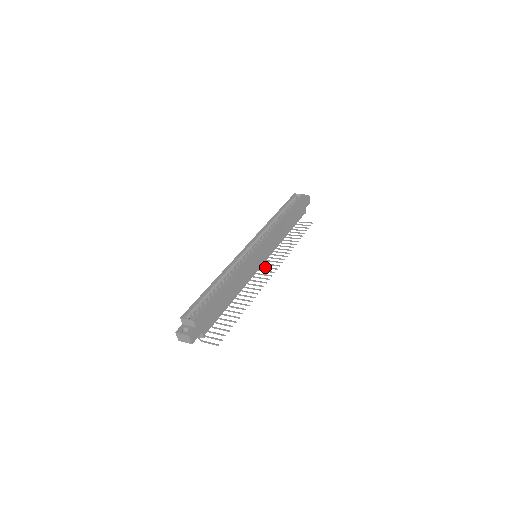
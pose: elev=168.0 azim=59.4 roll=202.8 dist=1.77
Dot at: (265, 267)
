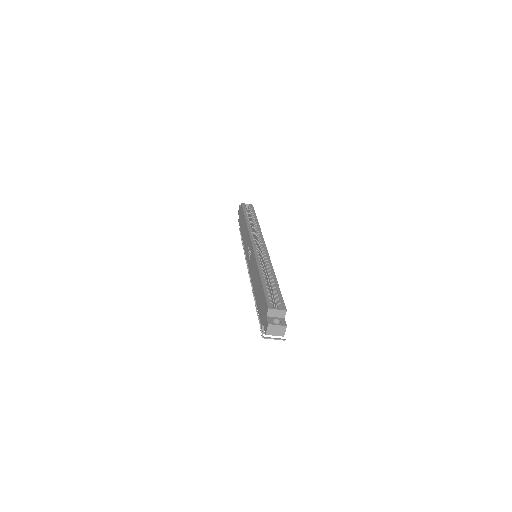
Dot at: occluded
